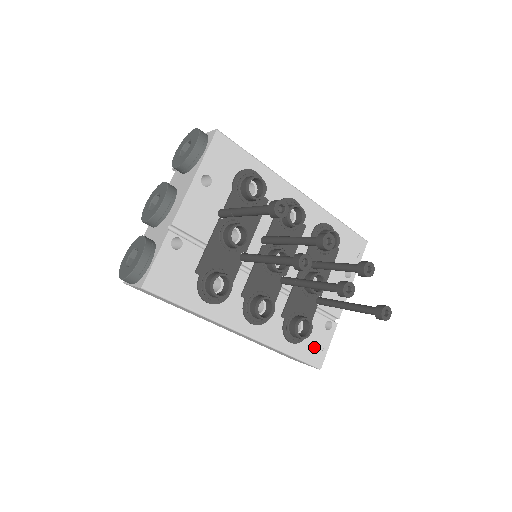
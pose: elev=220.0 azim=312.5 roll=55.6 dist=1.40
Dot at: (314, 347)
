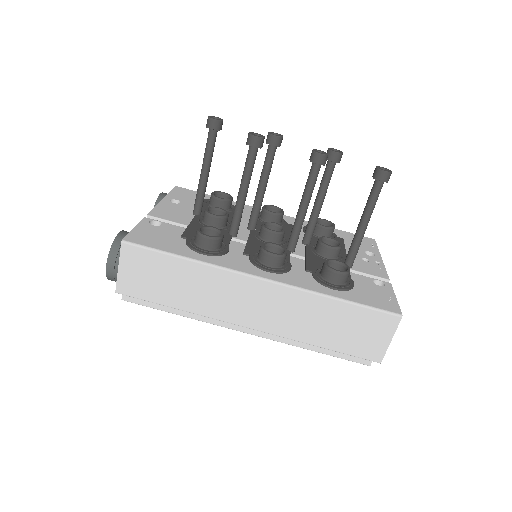
Dot at: (374, 297)
